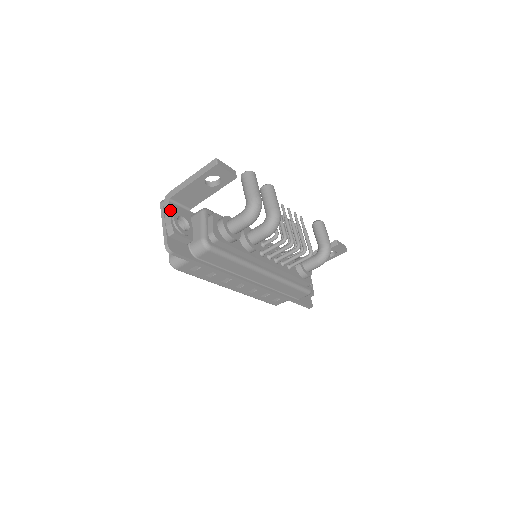
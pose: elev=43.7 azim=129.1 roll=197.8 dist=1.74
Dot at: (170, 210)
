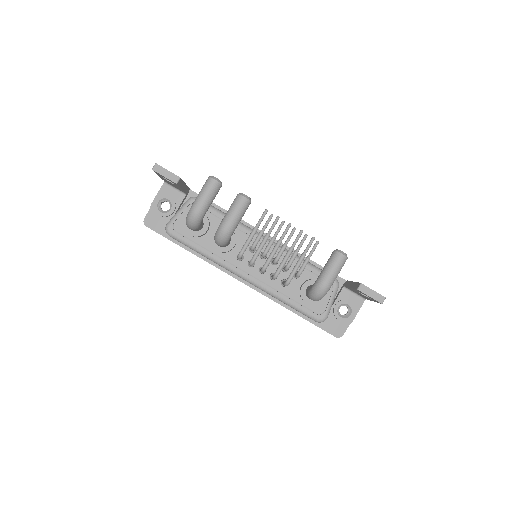
Dot at: (159, 191)
